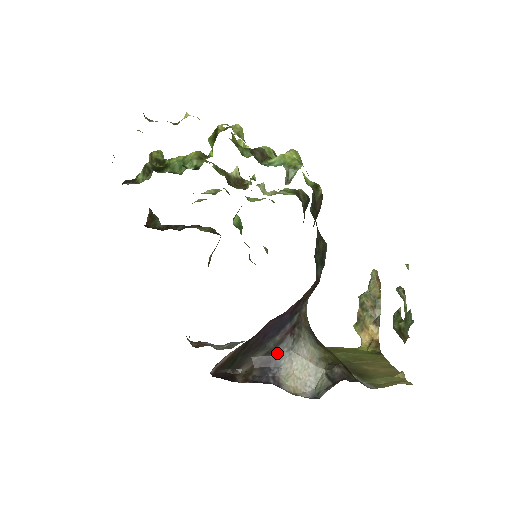
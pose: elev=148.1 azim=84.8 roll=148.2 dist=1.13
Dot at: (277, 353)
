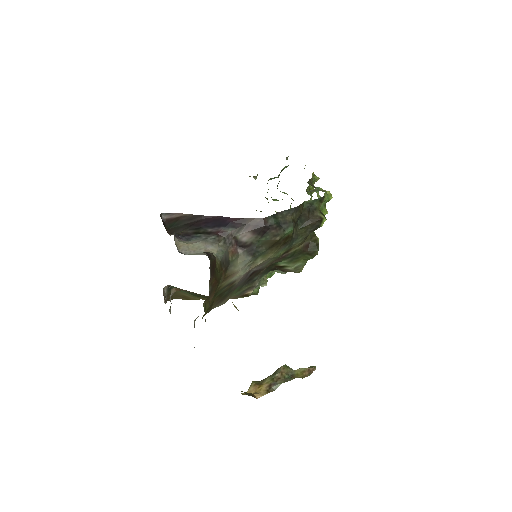
Dot at: (198, 236)
